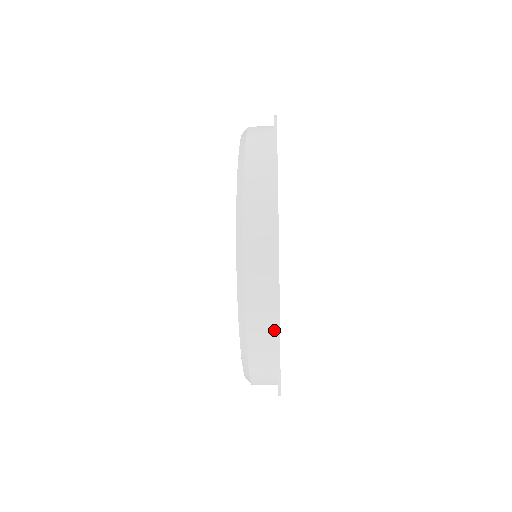
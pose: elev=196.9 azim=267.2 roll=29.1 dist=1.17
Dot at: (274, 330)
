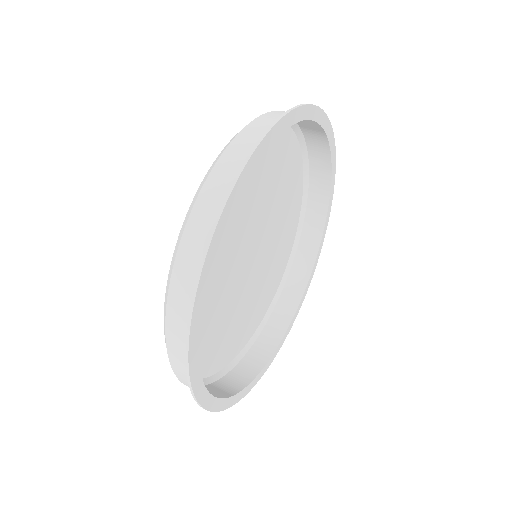
Dot at: (259, 368)
